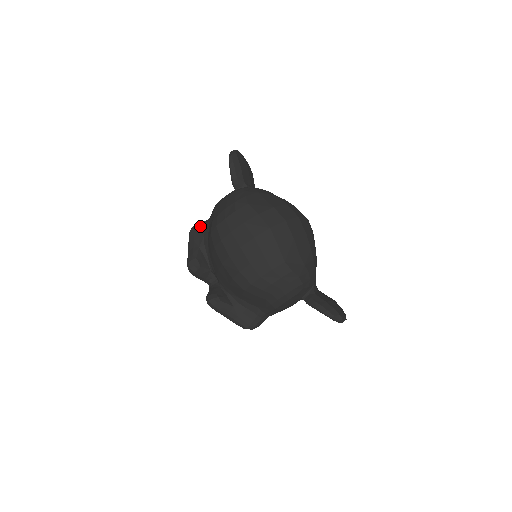
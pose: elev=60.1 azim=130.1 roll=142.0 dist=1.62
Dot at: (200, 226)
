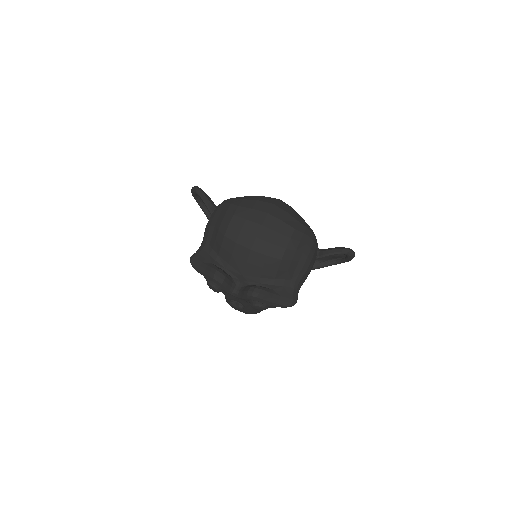
Dot at: (198, 252)
